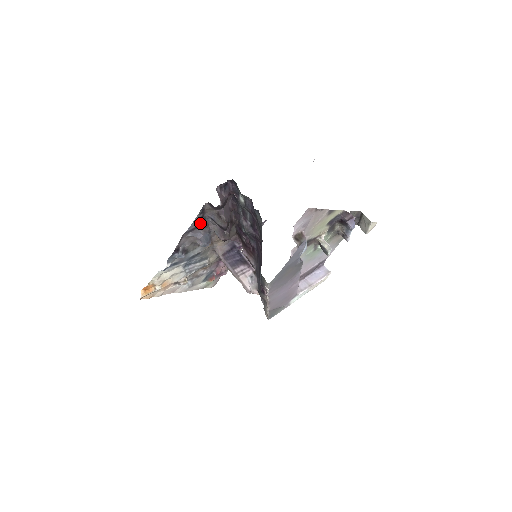
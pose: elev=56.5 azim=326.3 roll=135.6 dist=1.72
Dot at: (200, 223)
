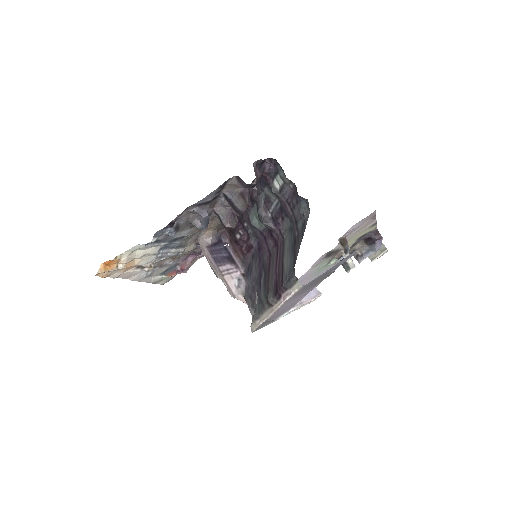
Dot at: (211, 199)
